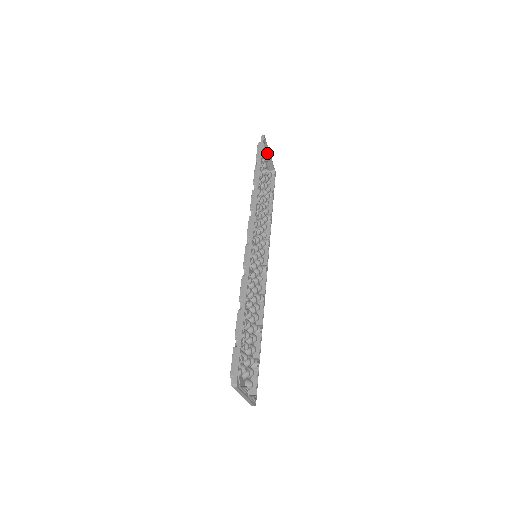
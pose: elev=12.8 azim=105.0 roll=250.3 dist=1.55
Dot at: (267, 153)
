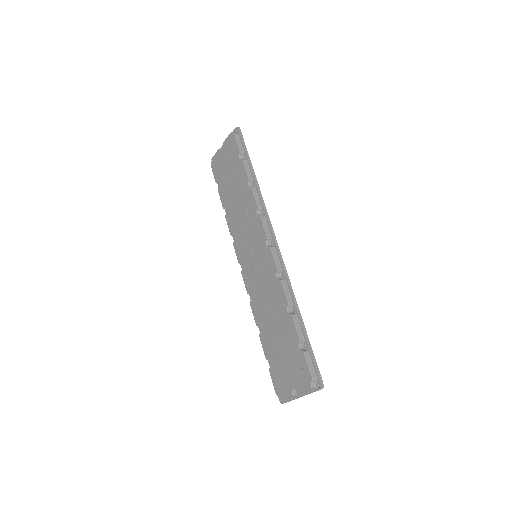
Dot at: occluded
